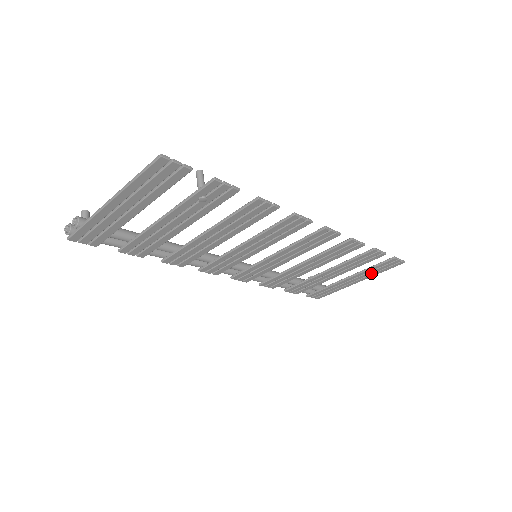
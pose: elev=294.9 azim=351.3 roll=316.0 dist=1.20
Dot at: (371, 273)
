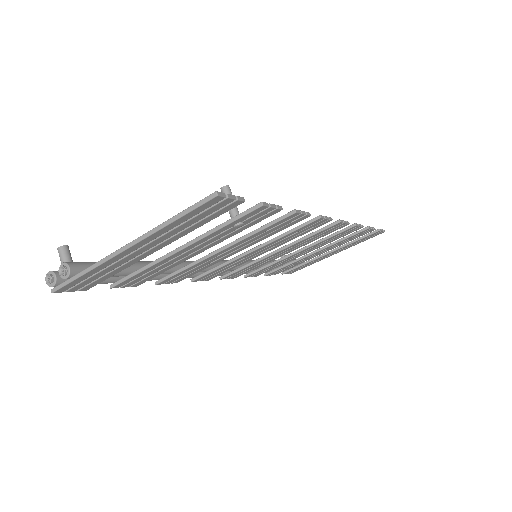
Dot at: (351, 245)
